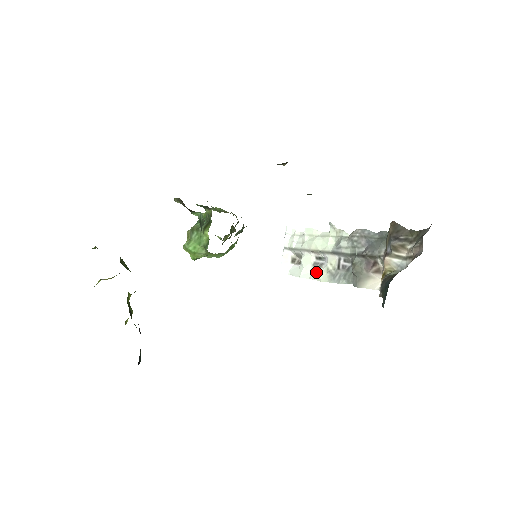
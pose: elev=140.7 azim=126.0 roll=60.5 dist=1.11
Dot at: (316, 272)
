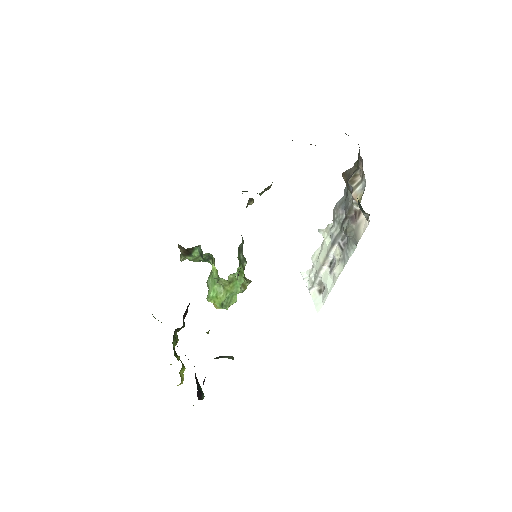
Dot at: (334, 274)
